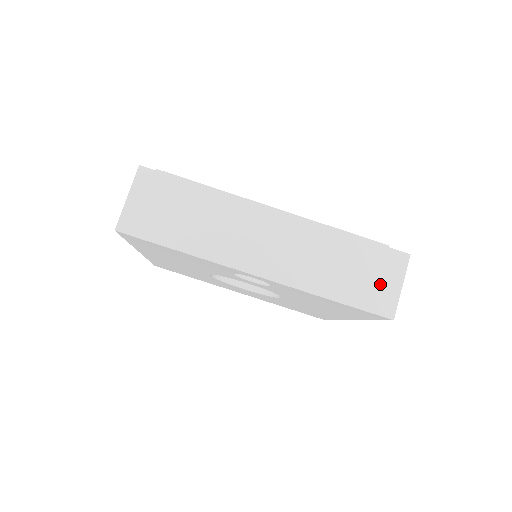
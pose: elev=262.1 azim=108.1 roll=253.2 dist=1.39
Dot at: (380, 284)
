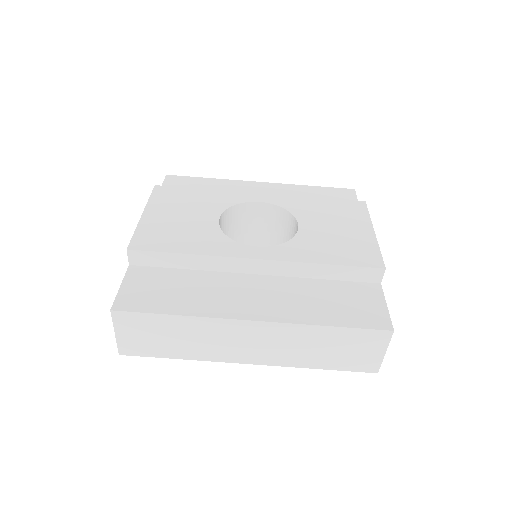
Dot at: (363, 354)
